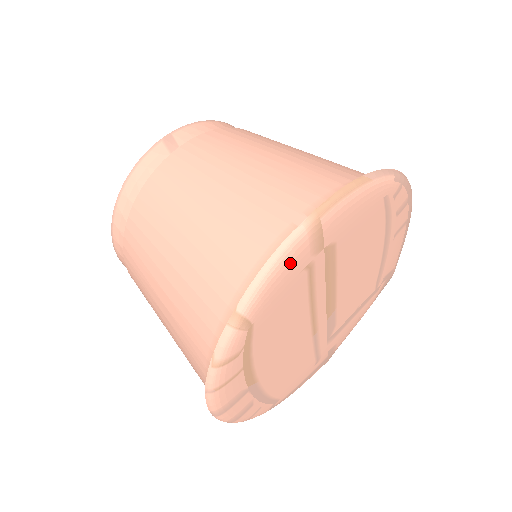
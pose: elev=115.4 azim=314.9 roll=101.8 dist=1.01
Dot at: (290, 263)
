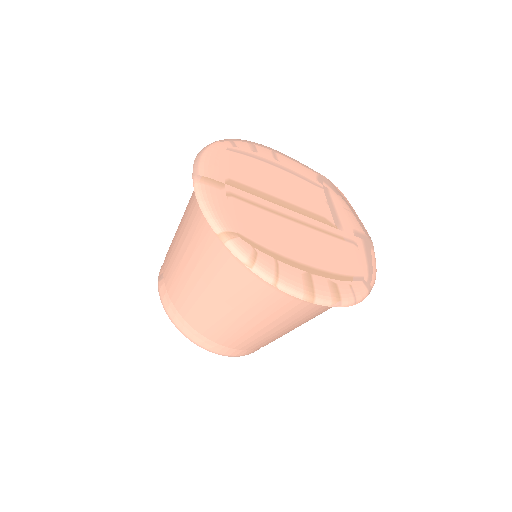
Dot at: (212, 198)
